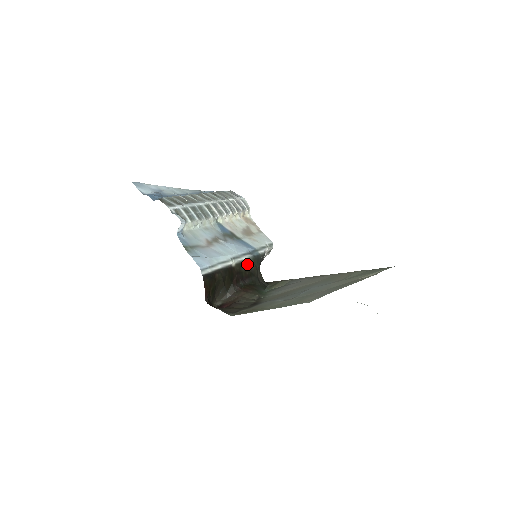
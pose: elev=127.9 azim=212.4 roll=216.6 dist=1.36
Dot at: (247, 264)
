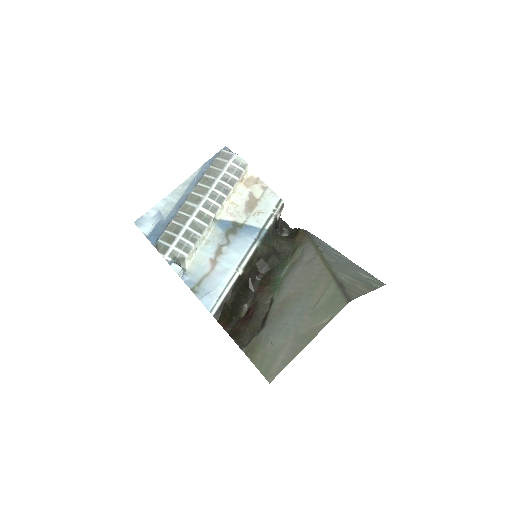
Dot at: (257, 255)
